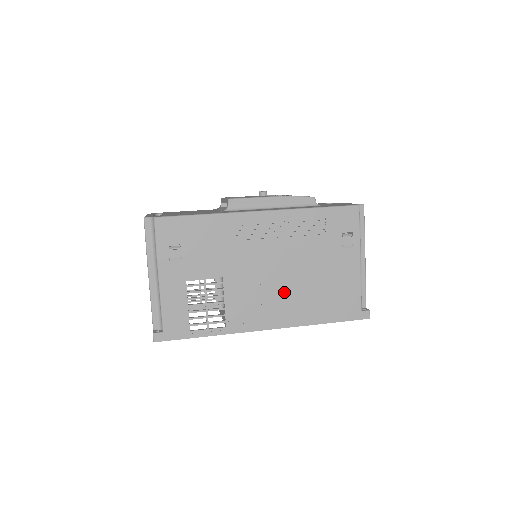
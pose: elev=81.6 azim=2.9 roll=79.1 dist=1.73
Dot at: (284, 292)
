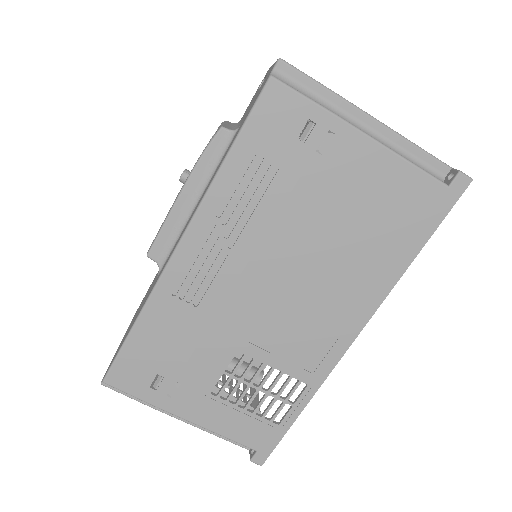
Dot at: (320, 286)
